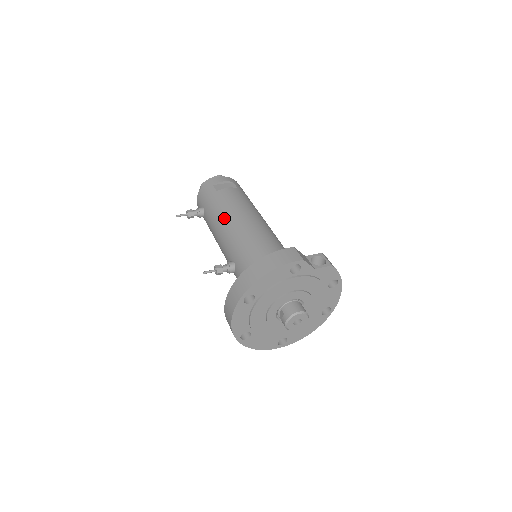
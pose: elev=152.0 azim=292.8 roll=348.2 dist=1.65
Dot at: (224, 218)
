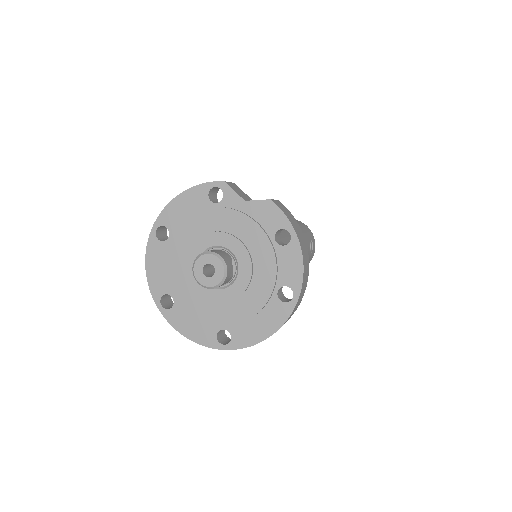
Dot at: occluded
